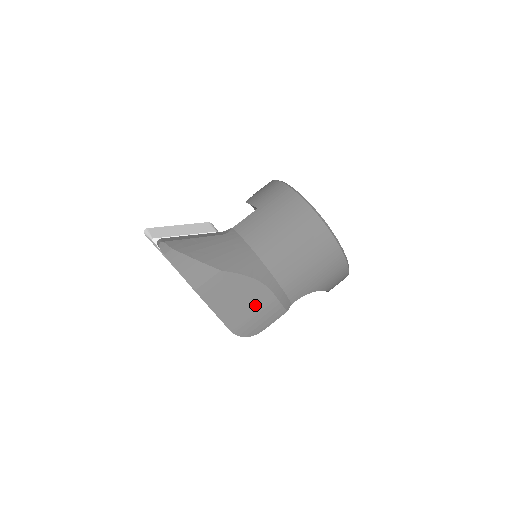
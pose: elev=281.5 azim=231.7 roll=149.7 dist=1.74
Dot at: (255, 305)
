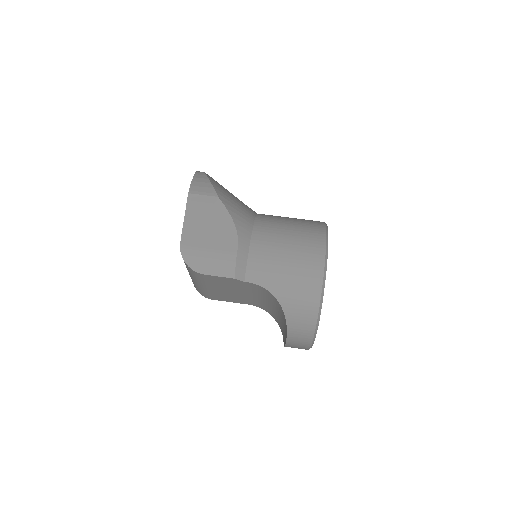
Dot at: (216, 243)
